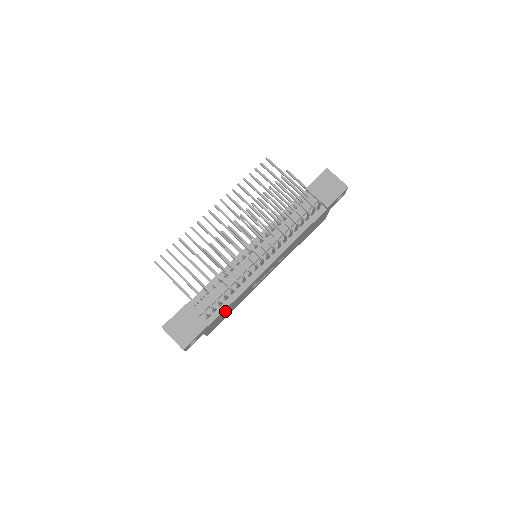
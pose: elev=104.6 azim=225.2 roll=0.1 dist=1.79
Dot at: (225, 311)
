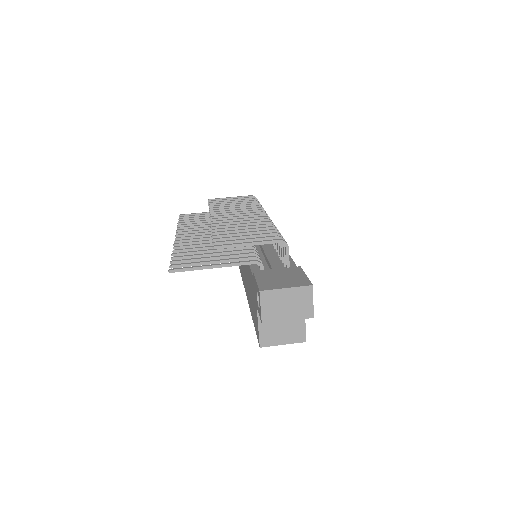
Dot at: occluded
